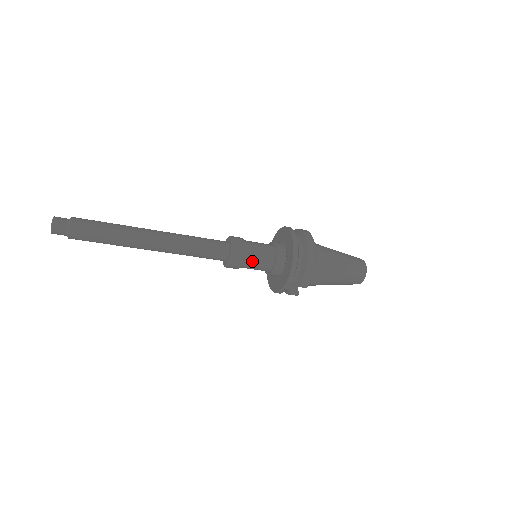
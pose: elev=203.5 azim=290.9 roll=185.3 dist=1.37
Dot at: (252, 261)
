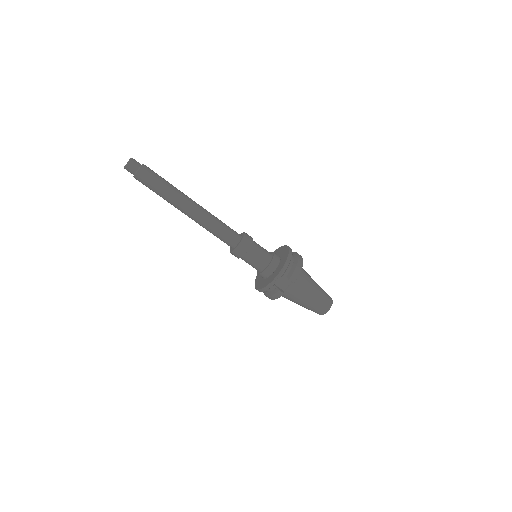
Dot at: (256, 251)
